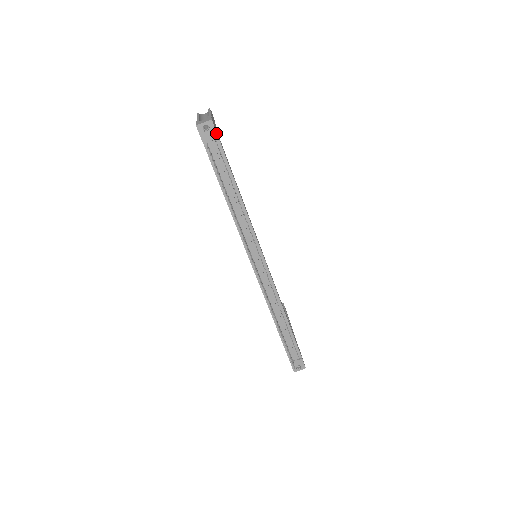
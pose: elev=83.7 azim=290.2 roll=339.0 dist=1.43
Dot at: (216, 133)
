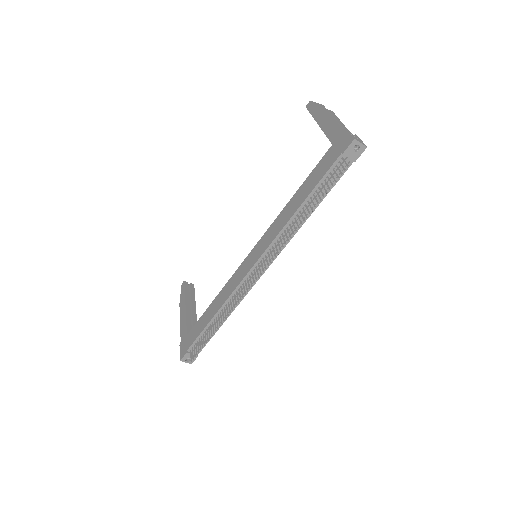
Dot at: (357, 158)
